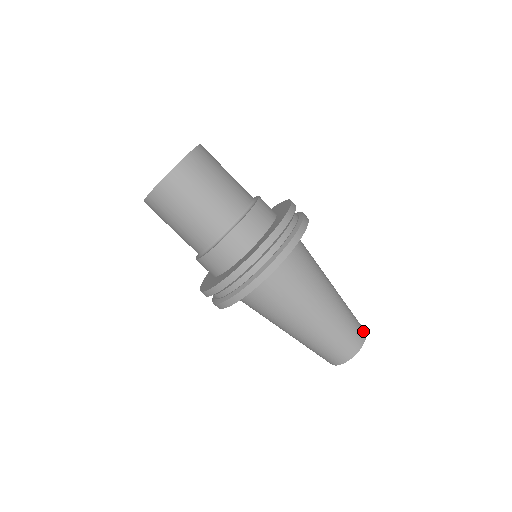
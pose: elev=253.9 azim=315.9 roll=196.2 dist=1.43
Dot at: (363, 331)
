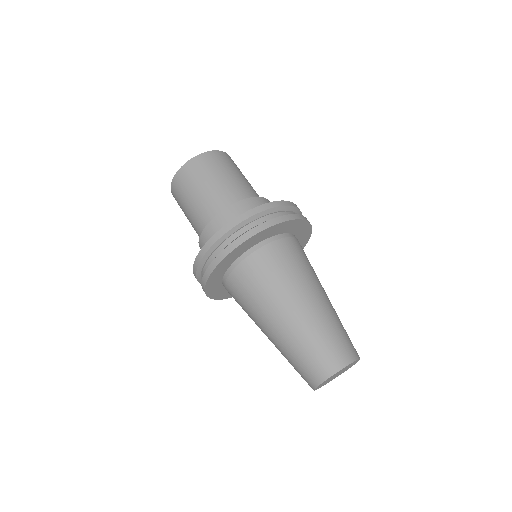
Dot at: (357, 353)
